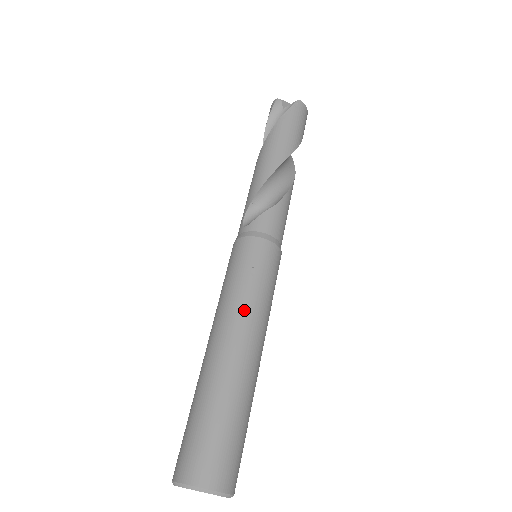
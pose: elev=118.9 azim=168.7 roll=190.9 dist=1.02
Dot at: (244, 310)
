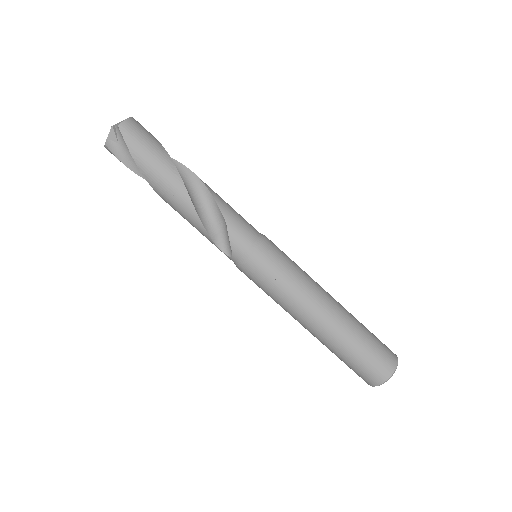
Dot at: (300, 301)
